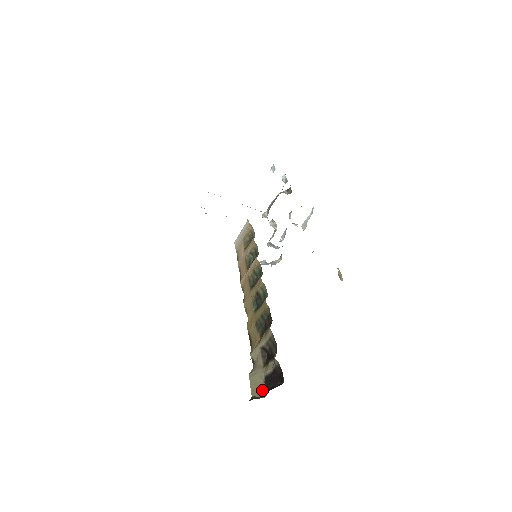
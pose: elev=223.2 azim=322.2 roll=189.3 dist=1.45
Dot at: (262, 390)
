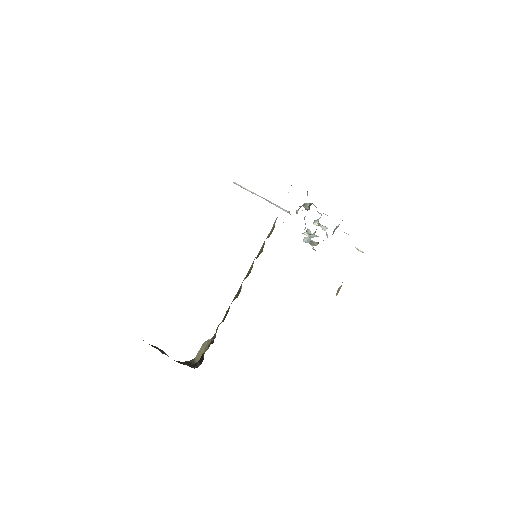
Dot at: occluded
